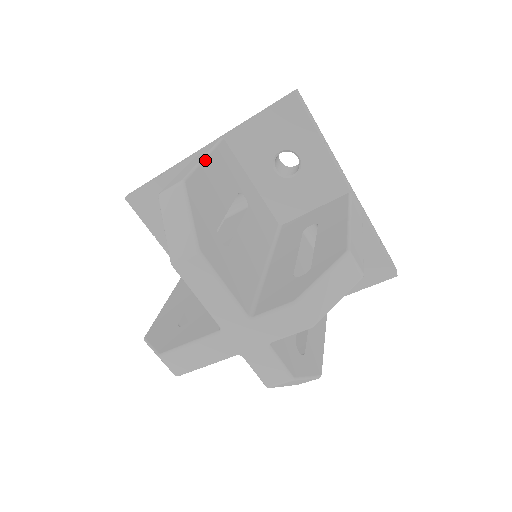
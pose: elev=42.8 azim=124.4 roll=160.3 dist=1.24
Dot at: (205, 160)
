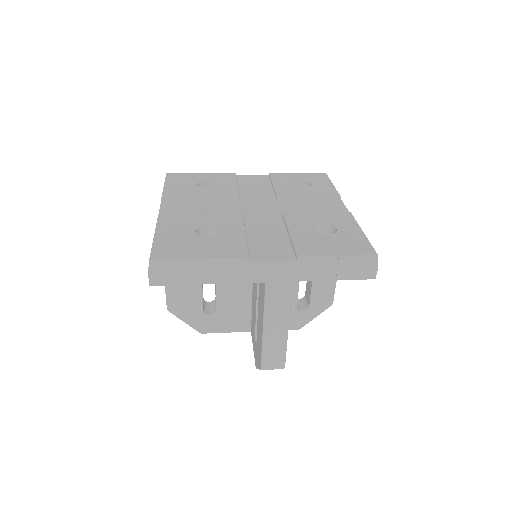
Dot at: occluded
